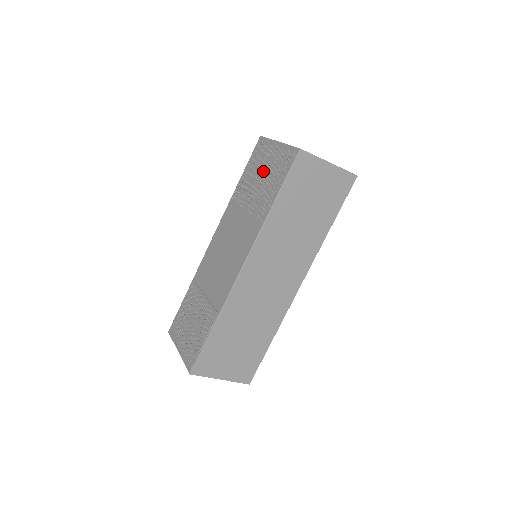
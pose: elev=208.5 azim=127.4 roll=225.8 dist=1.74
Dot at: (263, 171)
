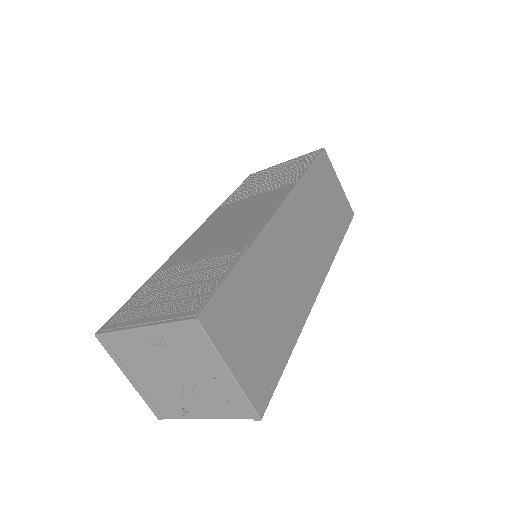
Dot at: (272, 175)
